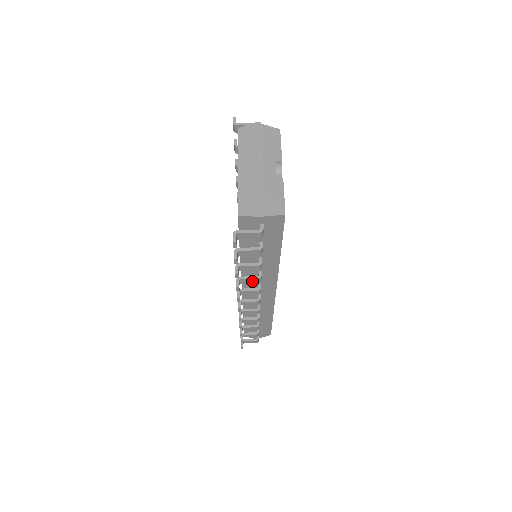
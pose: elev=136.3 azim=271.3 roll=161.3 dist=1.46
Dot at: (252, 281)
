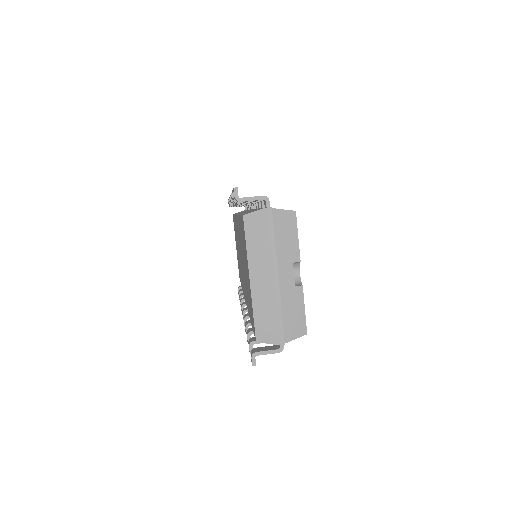
Dot at: occluded
